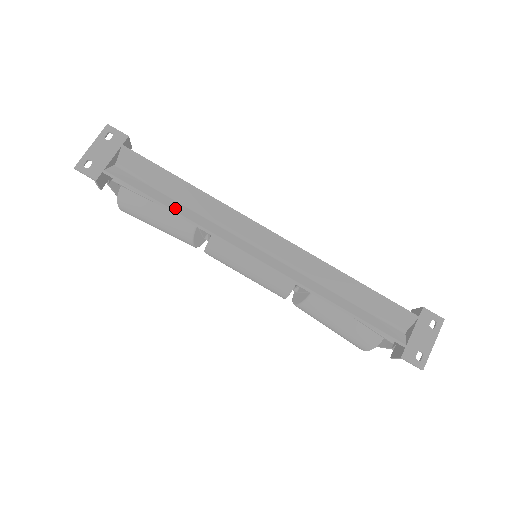
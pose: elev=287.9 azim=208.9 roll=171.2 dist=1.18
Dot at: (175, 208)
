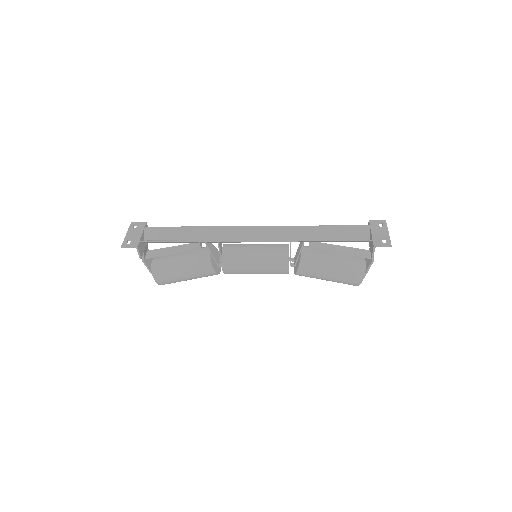
Dot at: (192, 240)
